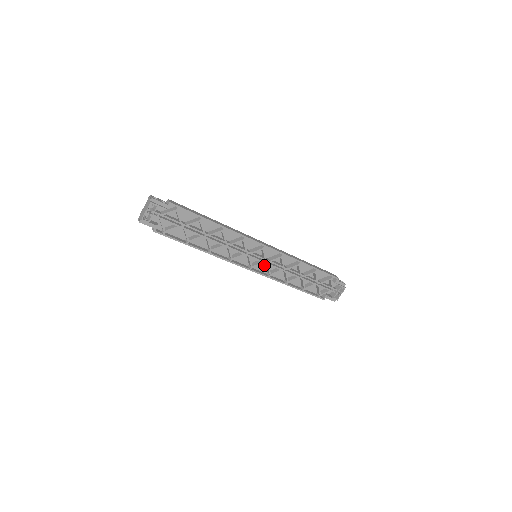
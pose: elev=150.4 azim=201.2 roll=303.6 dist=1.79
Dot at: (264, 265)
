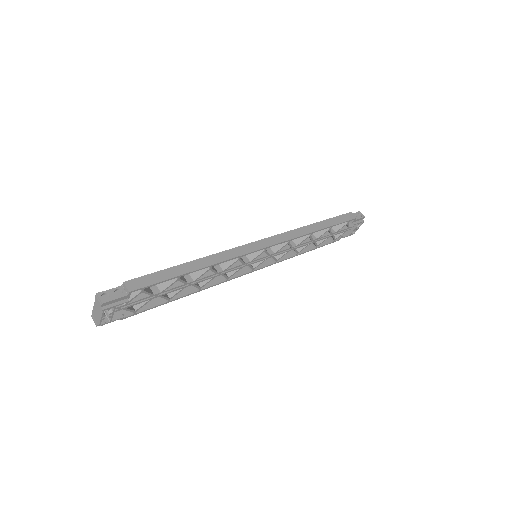
Dot at: occluded
